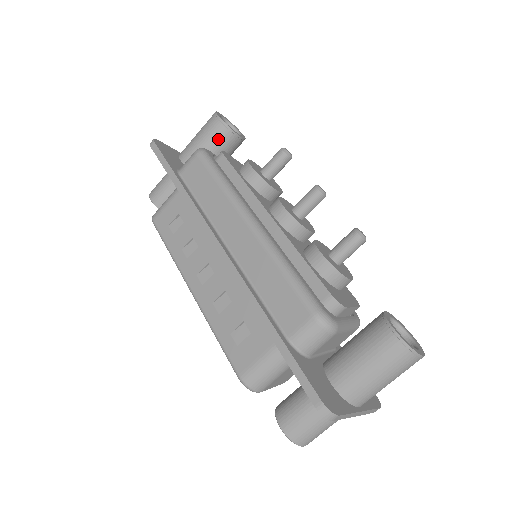
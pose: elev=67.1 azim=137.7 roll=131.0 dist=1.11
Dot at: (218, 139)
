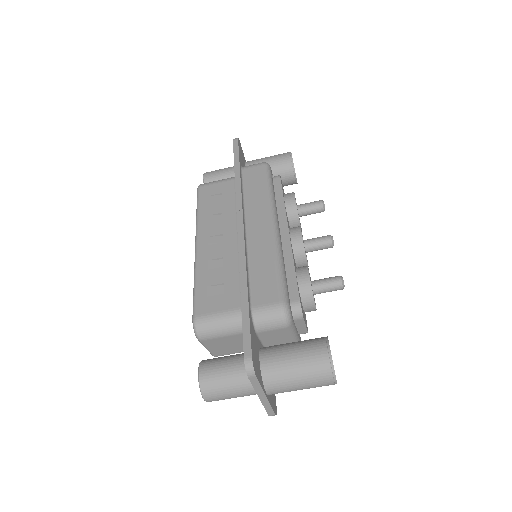
Dot at: (281, 168)
